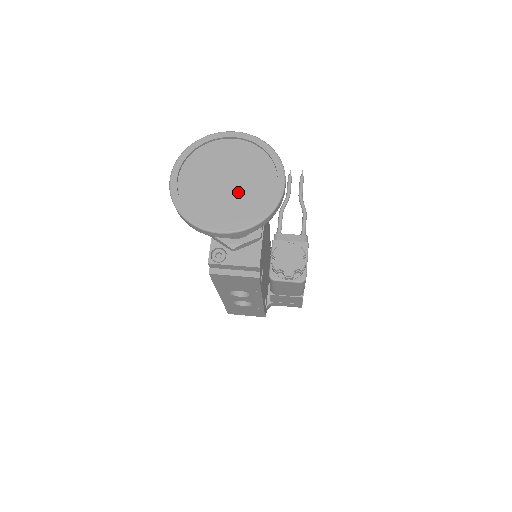
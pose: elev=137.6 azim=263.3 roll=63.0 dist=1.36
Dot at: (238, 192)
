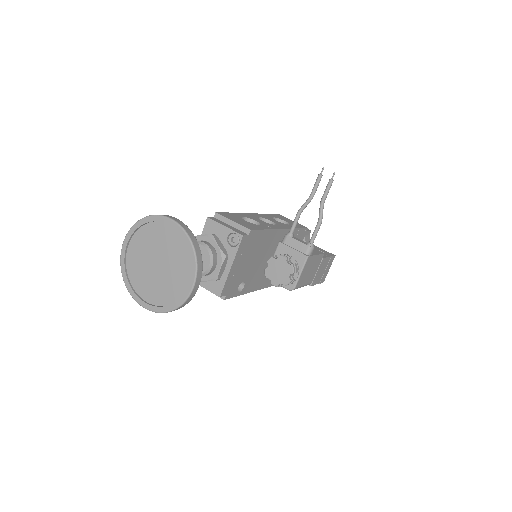
Dot at: (162, 278)
